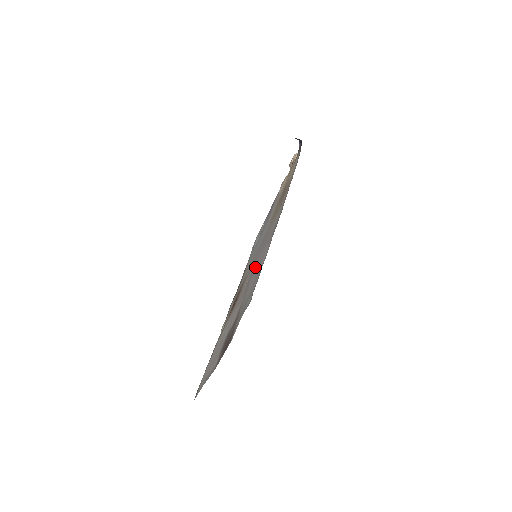
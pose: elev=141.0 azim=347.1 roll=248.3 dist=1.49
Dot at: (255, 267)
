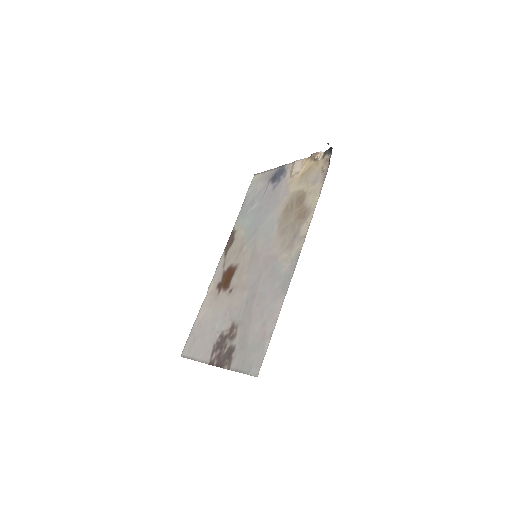
Dot at: (259, 301)
